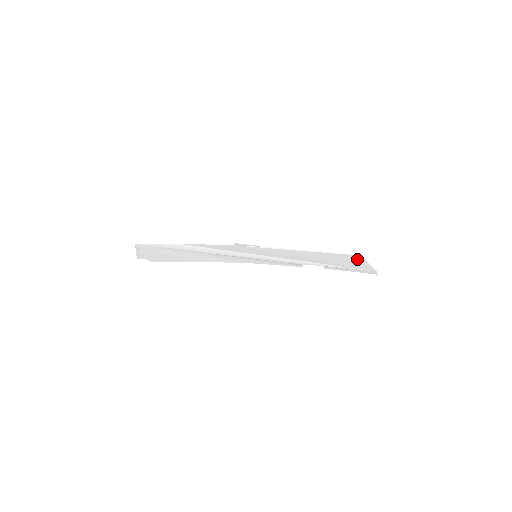
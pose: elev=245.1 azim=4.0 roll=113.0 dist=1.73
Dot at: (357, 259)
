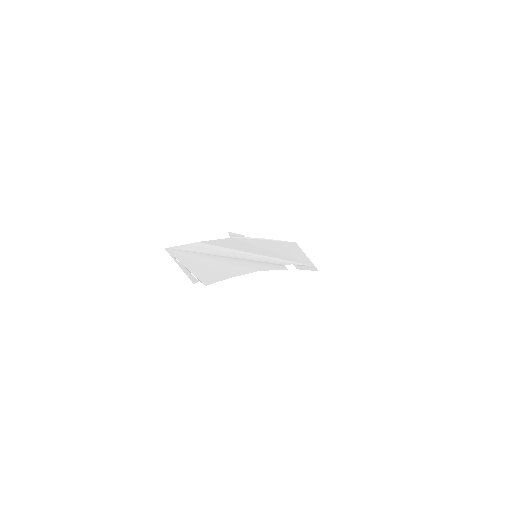
Dot at: (298, 249)
